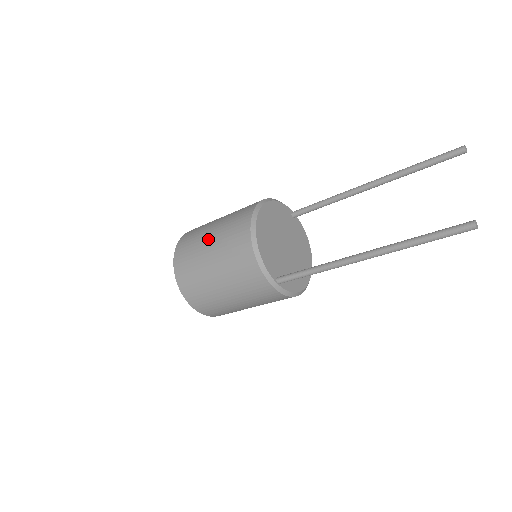
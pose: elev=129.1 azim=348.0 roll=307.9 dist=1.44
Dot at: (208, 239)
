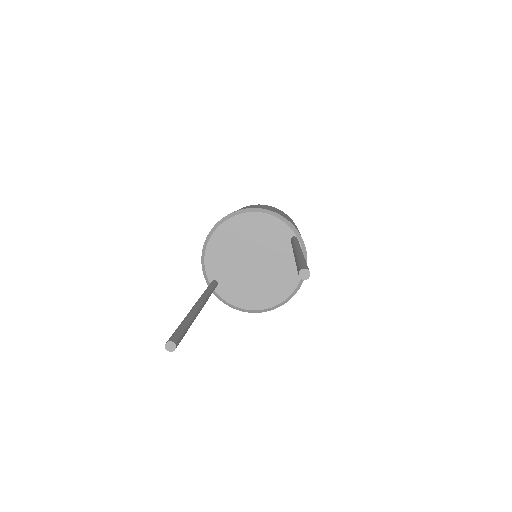
Dot at: occluded
